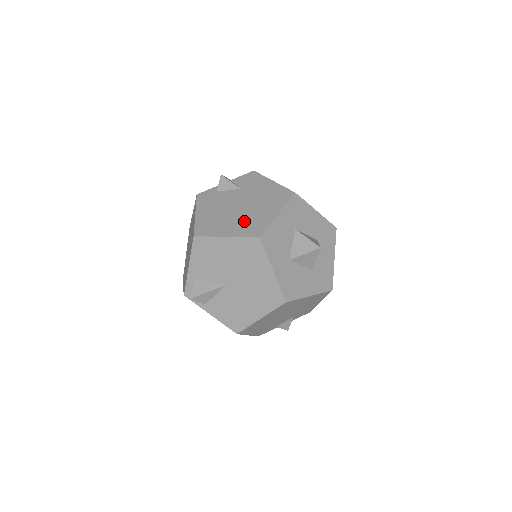
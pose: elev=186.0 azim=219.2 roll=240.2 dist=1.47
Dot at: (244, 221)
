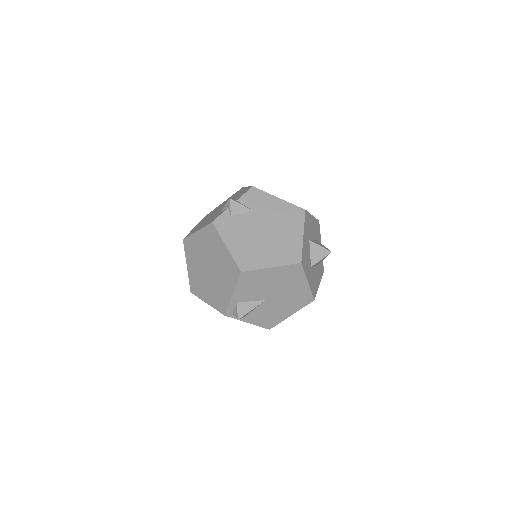
Dot at: (278, 248)
